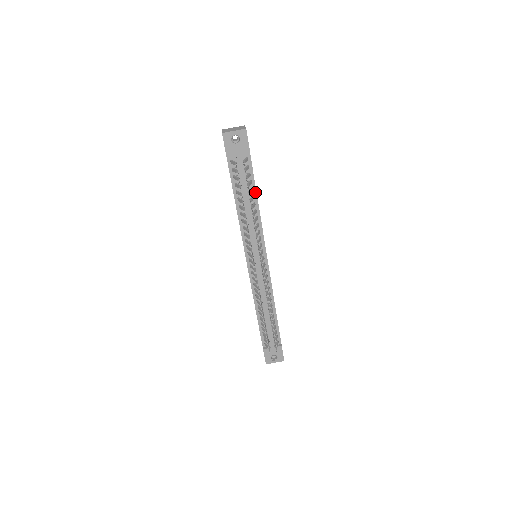
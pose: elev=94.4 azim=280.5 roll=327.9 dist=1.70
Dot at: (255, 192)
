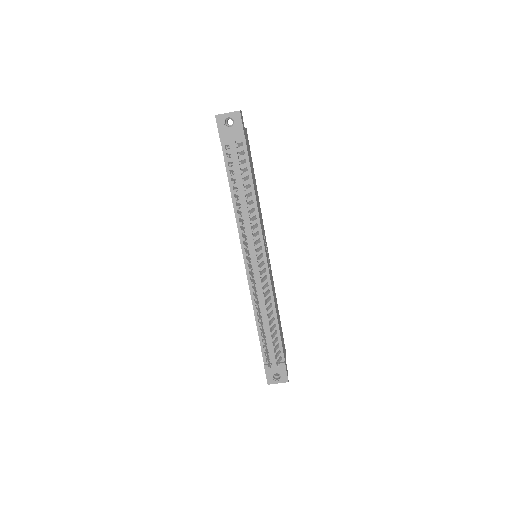
Dot at: (251, 181)
